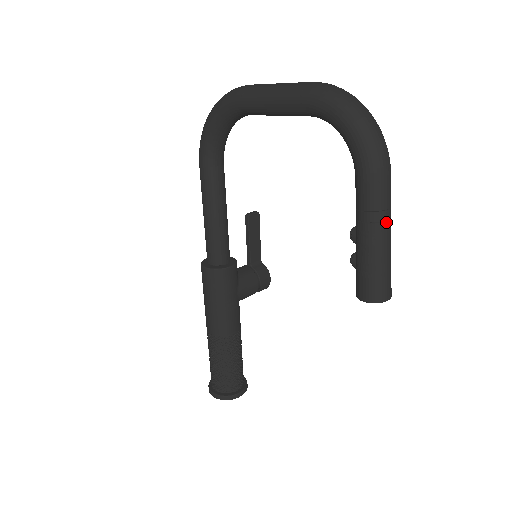
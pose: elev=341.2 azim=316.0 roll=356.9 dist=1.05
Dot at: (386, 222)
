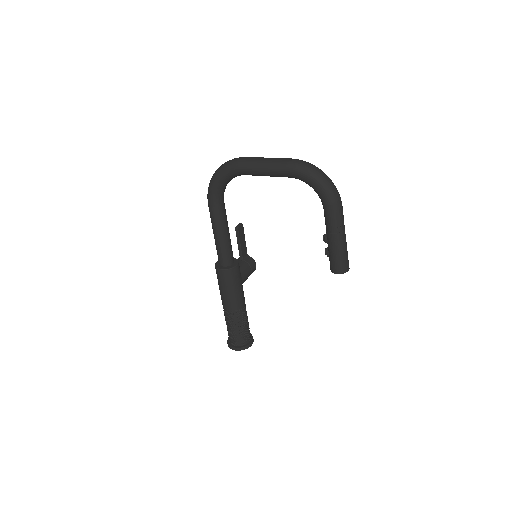
Dot at: (343, 231)
